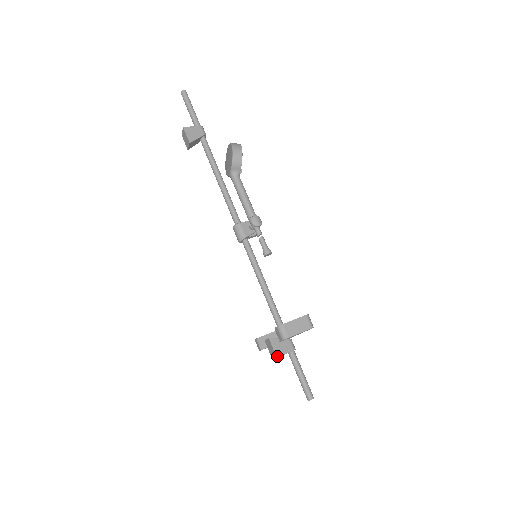
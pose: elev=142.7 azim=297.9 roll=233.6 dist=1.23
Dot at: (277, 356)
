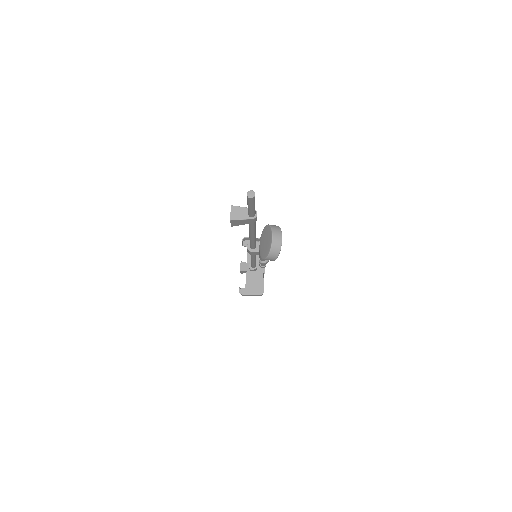
Dot at: (241, 273)
